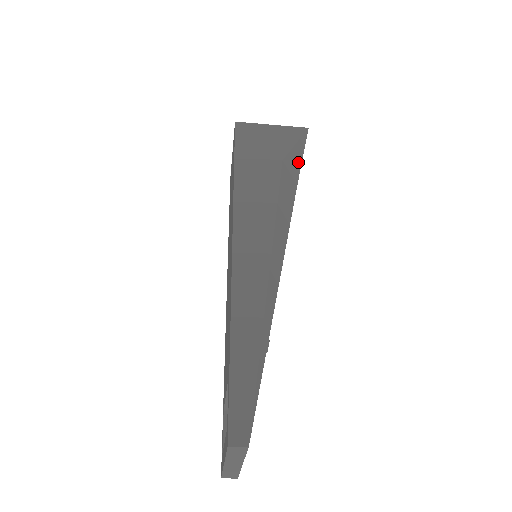
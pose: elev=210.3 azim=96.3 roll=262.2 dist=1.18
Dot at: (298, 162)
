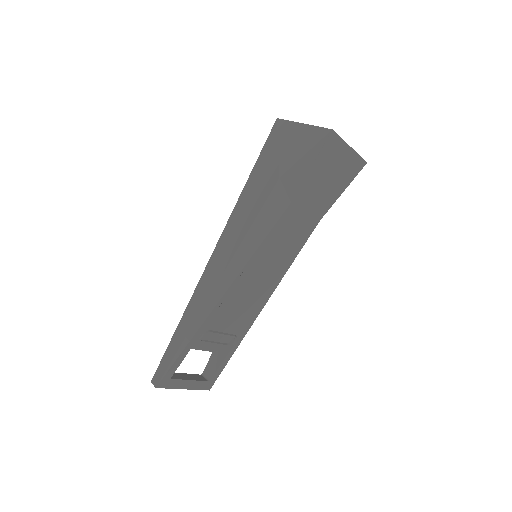
Dot at: (301, 176)
